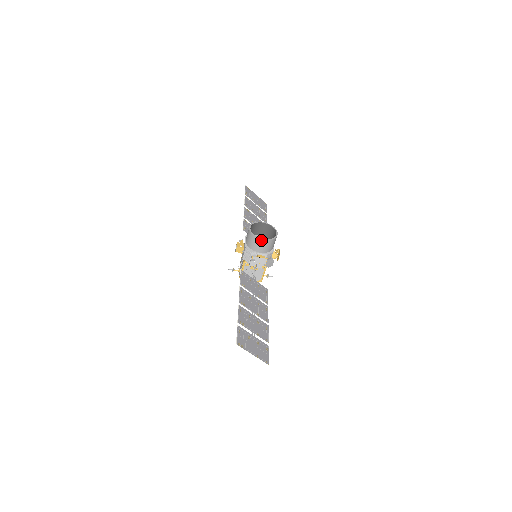
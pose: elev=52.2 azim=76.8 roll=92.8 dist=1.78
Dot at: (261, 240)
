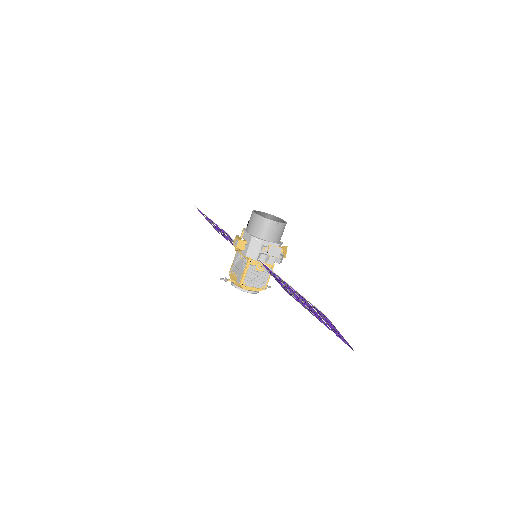
Dot at: (275, 223)
